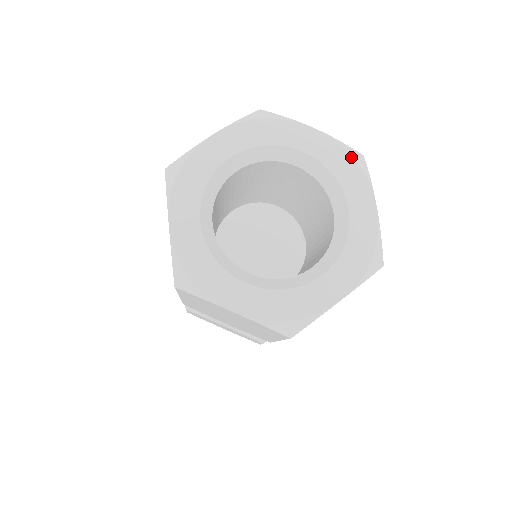
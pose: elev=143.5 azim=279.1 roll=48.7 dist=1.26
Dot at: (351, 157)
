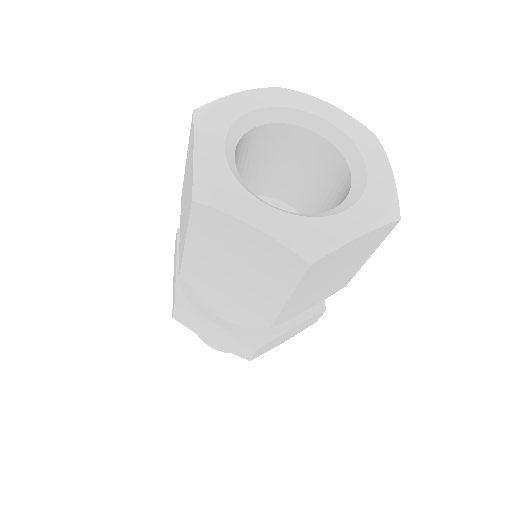
Dot at: (366, 130)
